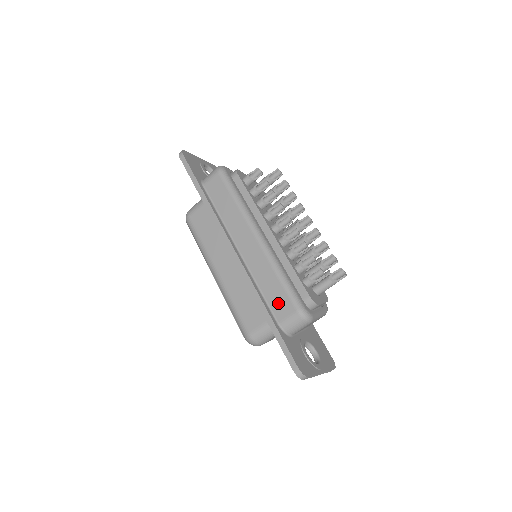
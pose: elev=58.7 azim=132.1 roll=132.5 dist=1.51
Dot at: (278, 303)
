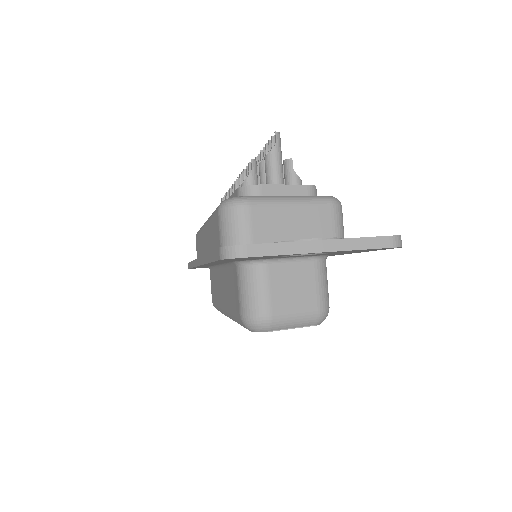
Dot at: (215, 235)
